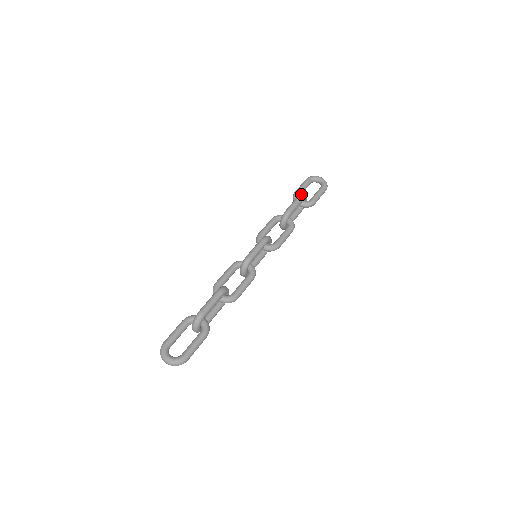
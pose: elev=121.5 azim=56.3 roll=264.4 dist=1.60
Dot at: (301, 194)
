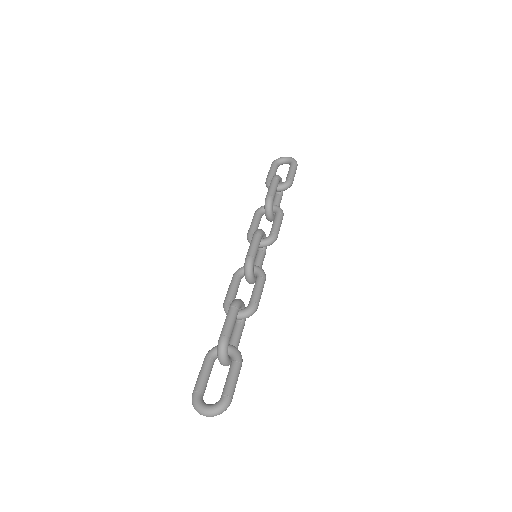
Dot at: (274, 176)
